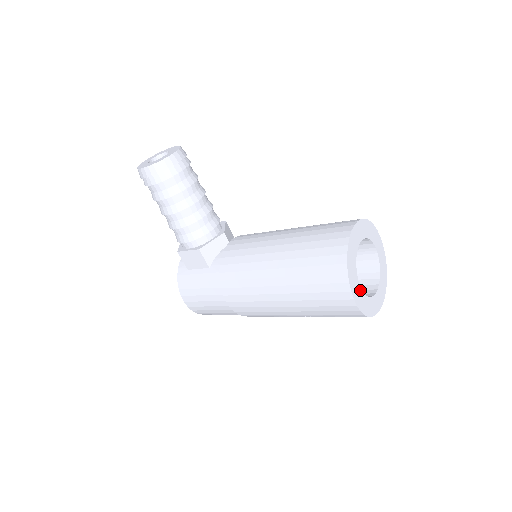
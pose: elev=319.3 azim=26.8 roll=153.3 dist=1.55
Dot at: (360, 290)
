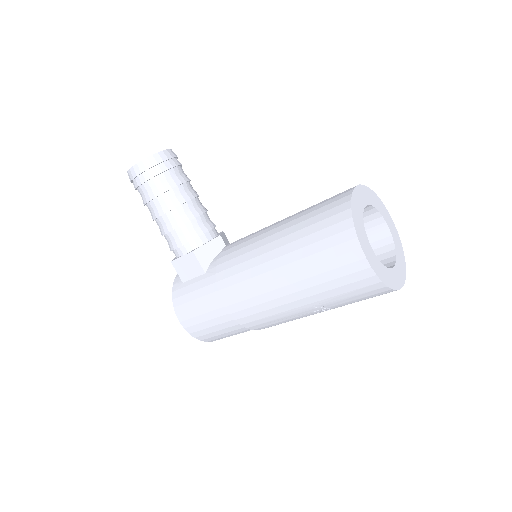
Dot at: (373, 253)
